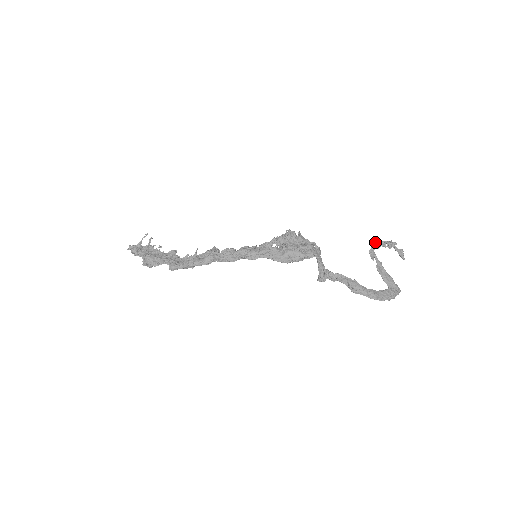
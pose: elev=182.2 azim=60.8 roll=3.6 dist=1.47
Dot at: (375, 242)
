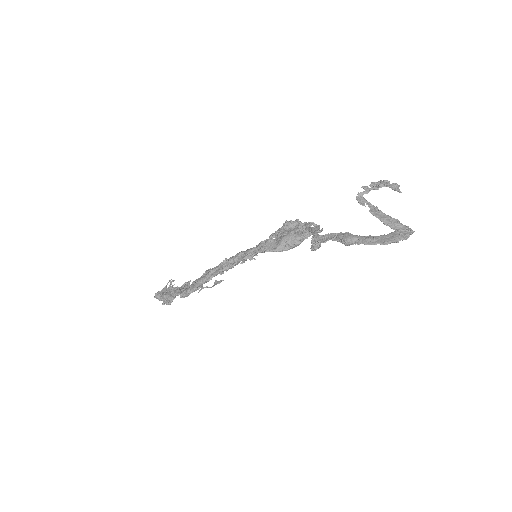
Dot at: occluded
